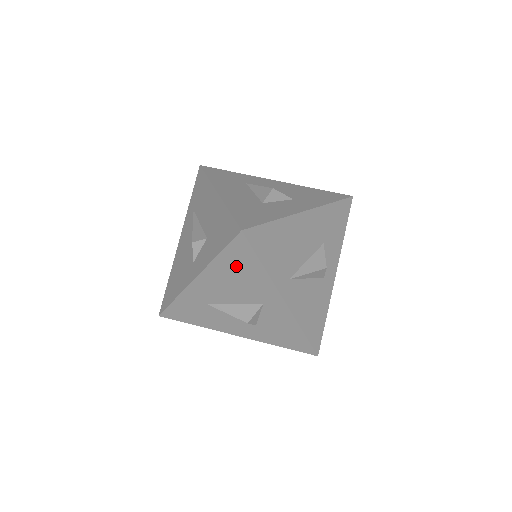
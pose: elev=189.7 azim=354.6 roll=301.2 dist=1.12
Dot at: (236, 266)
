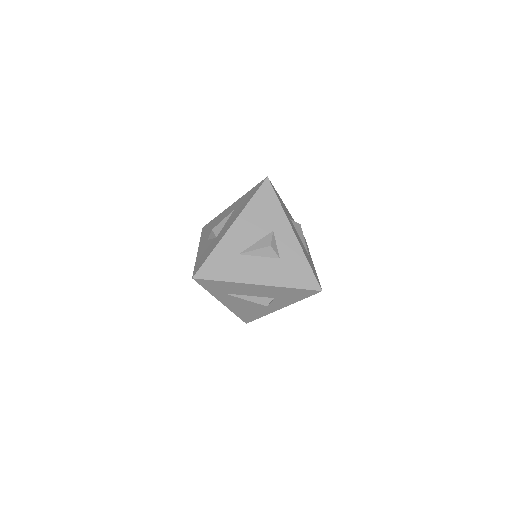
Dot at: occluded
